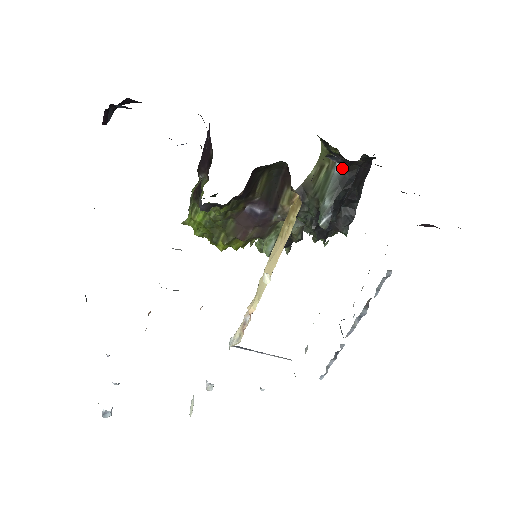
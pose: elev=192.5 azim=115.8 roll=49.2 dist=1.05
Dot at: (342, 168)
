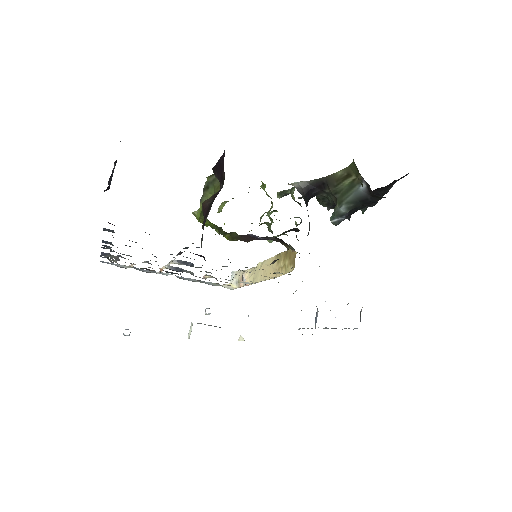
Dot at: (367, 190)
